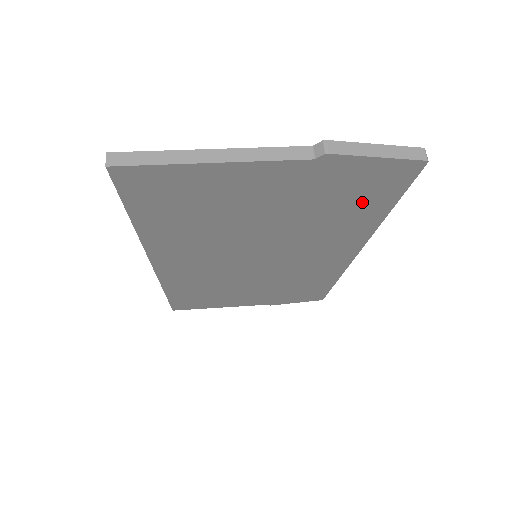
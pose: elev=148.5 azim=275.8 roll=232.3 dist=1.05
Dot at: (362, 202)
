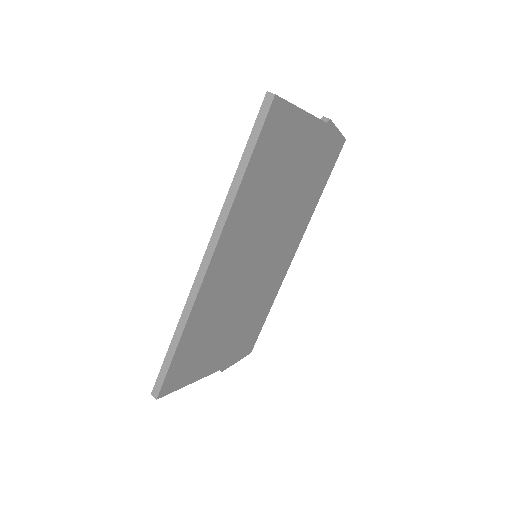
Dot at: (321, 176)
